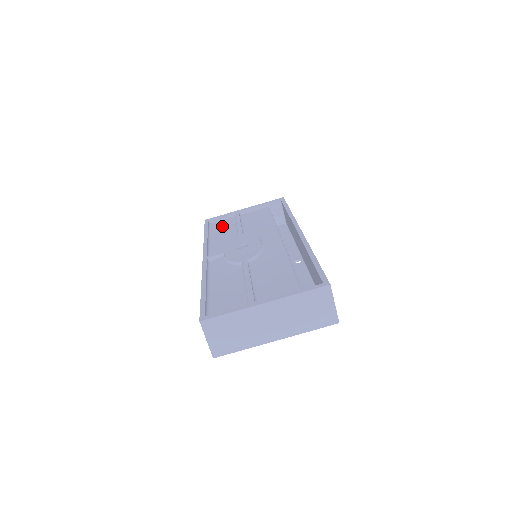
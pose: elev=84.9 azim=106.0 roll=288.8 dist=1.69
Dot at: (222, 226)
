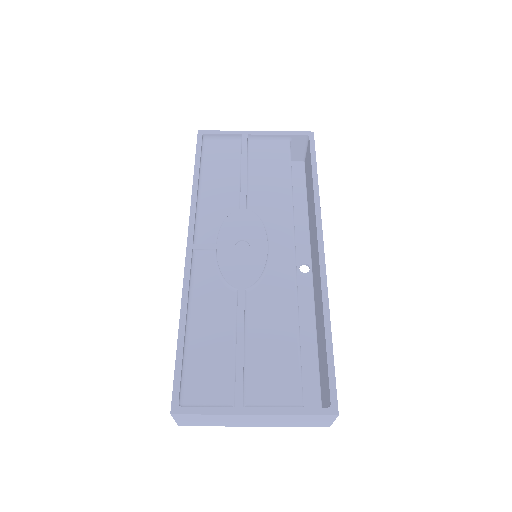
Dot at: (220, 160)
